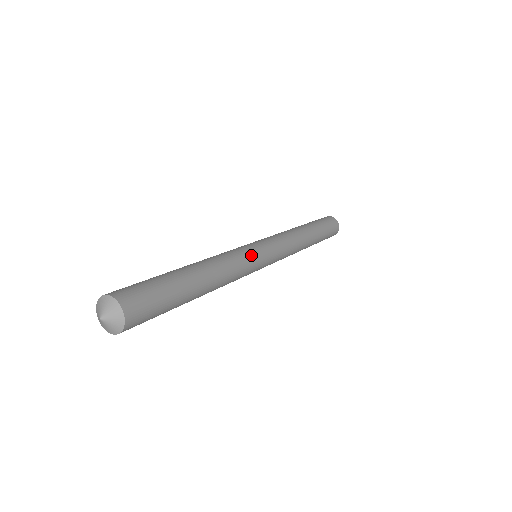
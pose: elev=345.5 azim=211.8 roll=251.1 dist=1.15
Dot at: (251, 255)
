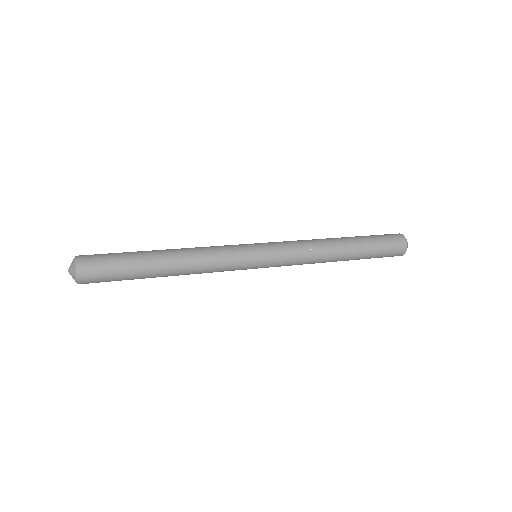
Dot at: (235, 249)
